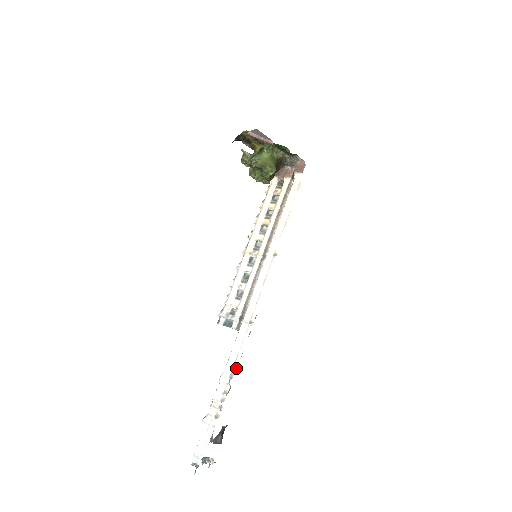
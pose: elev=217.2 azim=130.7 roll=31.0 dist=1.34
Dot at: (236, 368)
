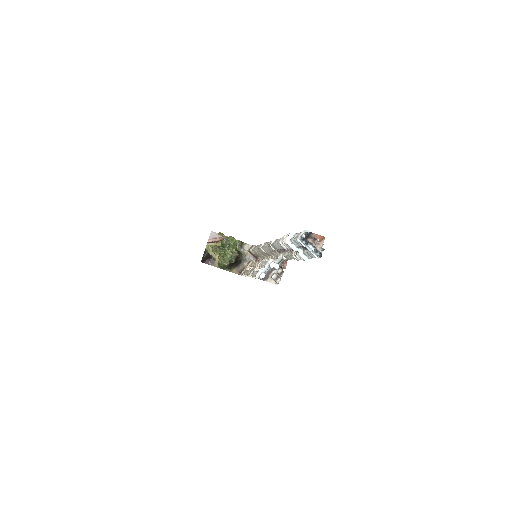
Dot at: occluded
